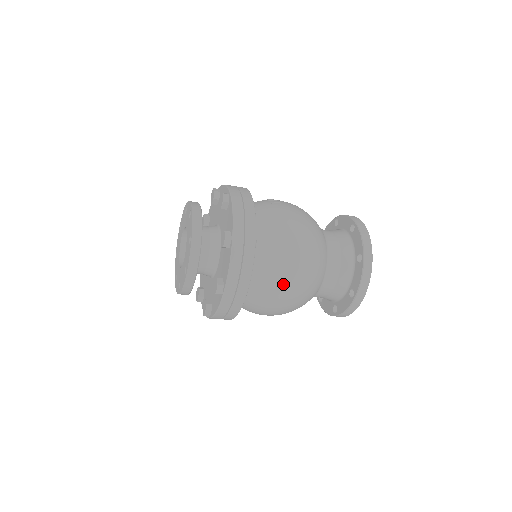
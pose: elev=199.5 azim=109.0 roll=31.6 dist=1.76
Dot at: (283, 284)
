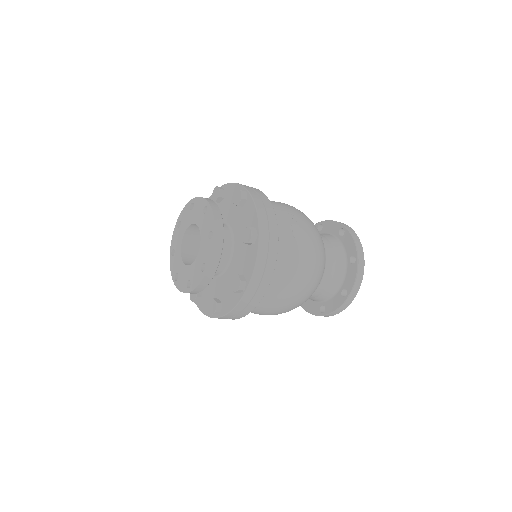
Dot at: (272, 312)
